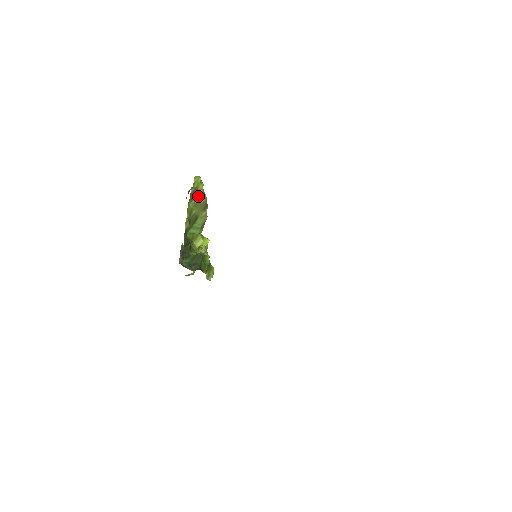
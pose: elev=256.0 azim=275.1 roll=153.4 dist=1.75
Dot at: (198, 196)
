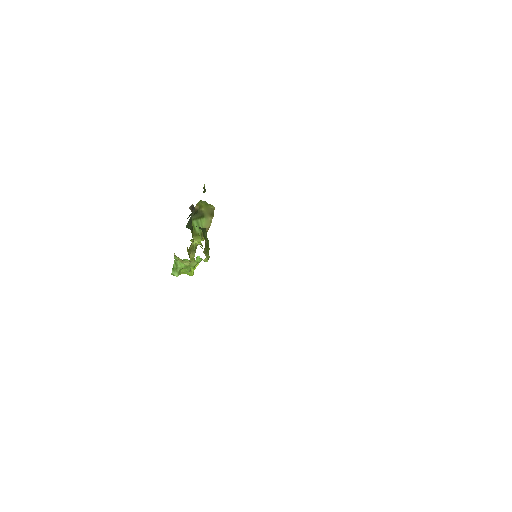
Dot at: occluded
